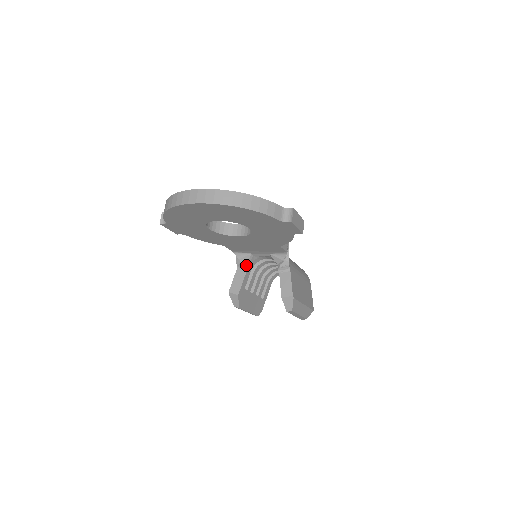
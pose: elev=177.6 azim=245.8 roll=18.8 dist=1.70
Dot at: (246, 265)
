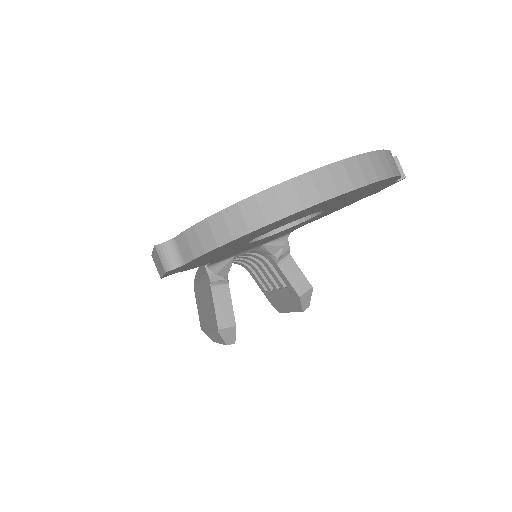
Dot at: (227, 277)
